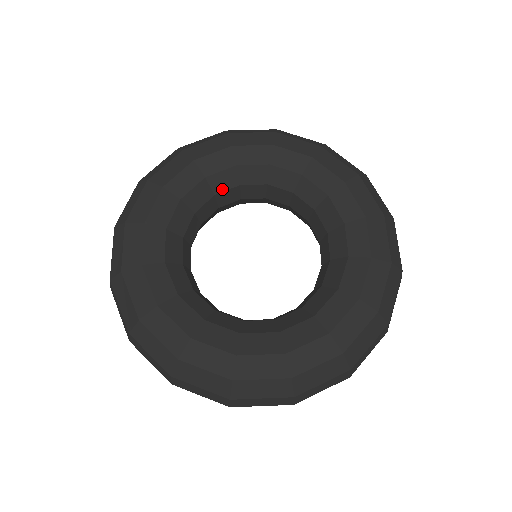
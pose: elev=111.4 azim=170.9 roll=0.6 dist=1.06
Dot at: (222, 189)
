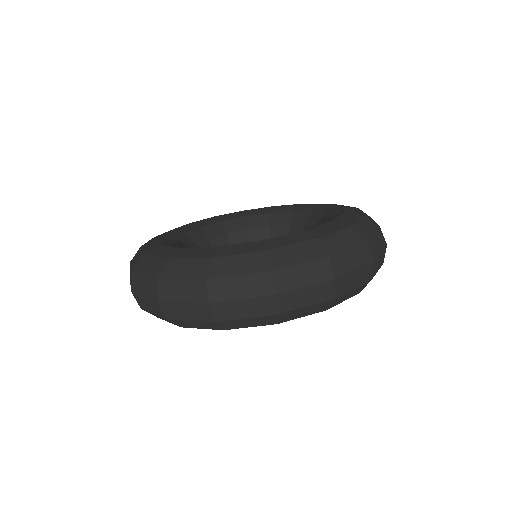
Dot at: (199, 241)
